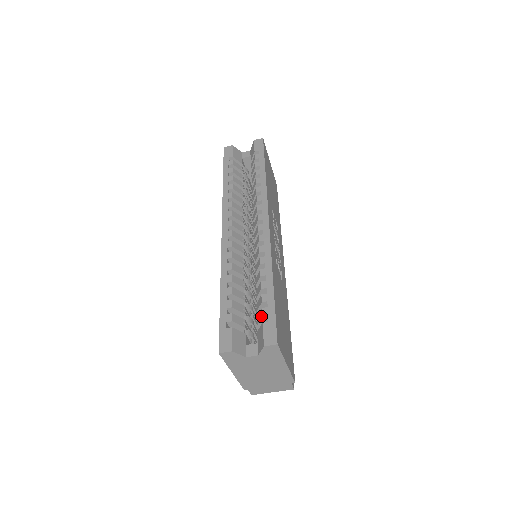
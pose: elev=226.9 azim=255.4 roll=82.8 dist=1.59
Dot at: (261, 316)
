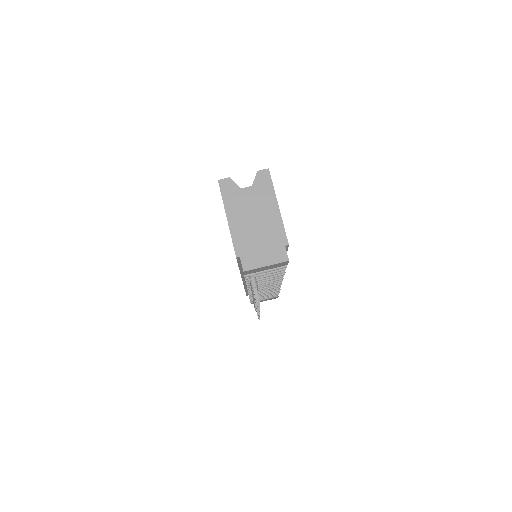
Dot at: occluded
